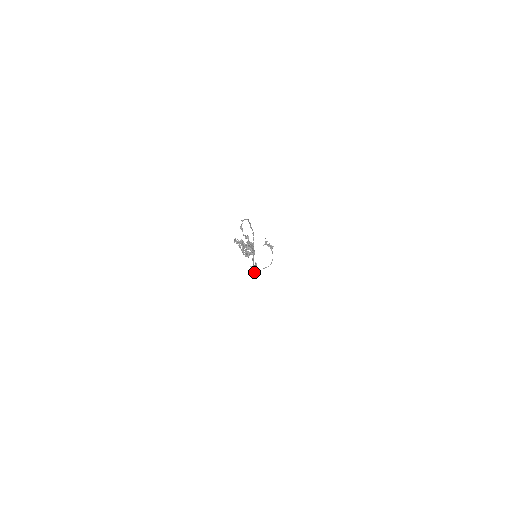
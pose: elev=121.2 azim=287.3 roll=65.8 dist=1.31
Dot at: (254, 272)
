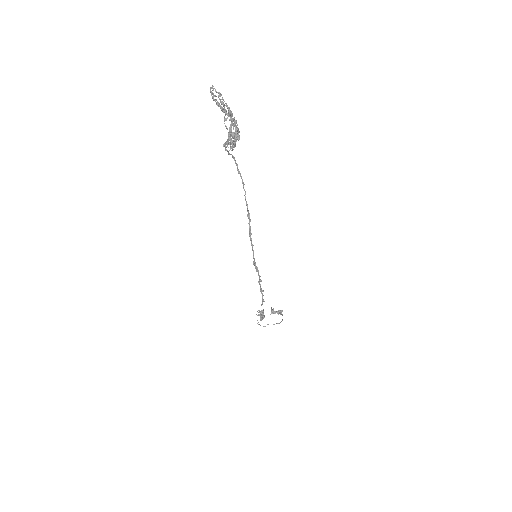
Dot at: occluded
